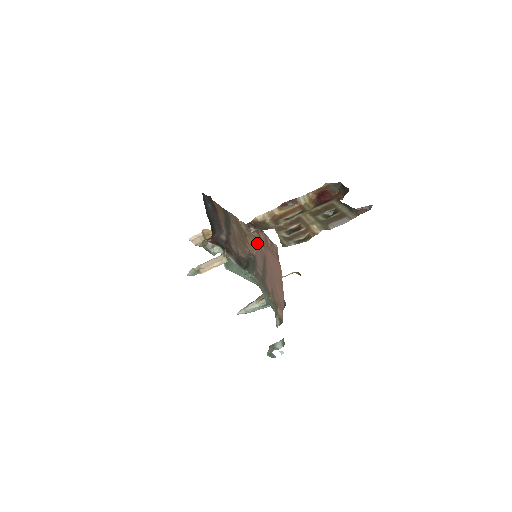
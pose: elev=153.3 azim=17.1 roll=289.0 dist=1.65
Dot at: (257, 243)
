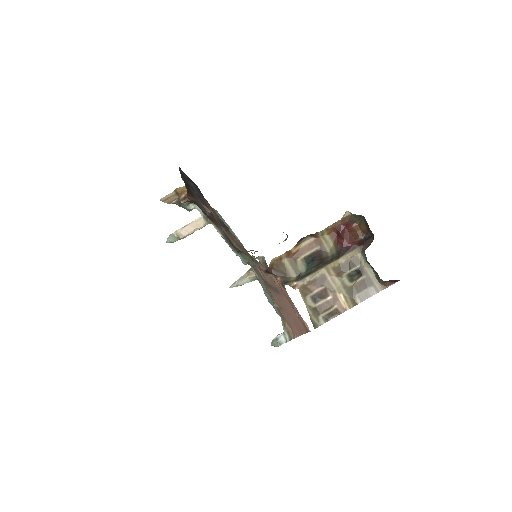
Dot at: occluded
